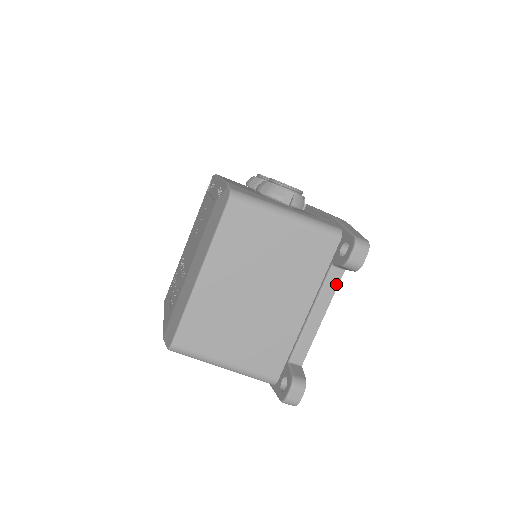
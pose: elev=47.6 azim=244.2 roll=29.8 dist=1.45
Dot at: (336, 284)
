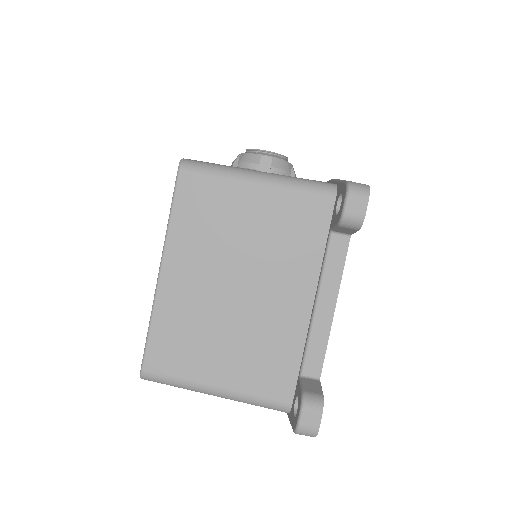
Dot at: (342, 257)
